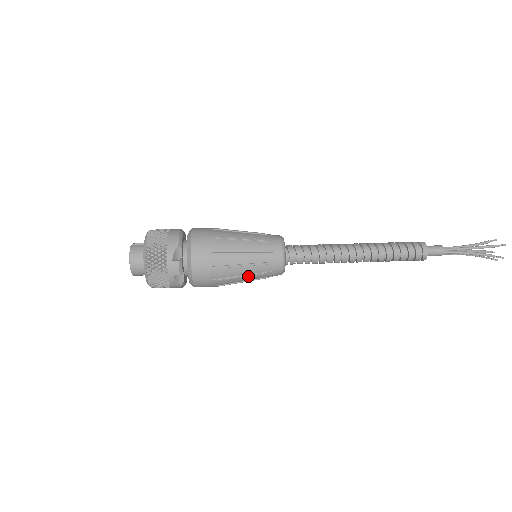
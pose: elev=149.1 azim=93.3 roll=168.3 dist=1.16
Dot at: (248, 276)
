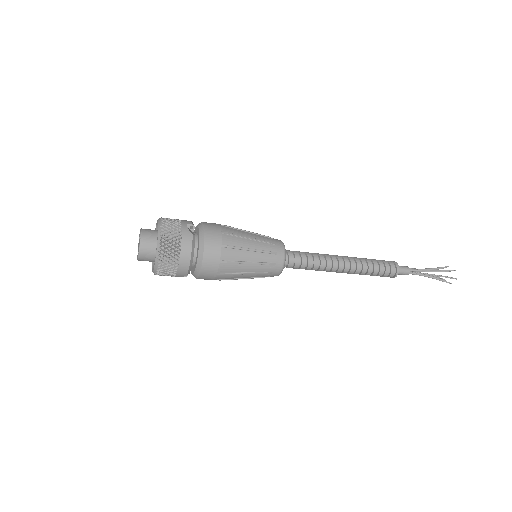
Dot at: (254, 239)
